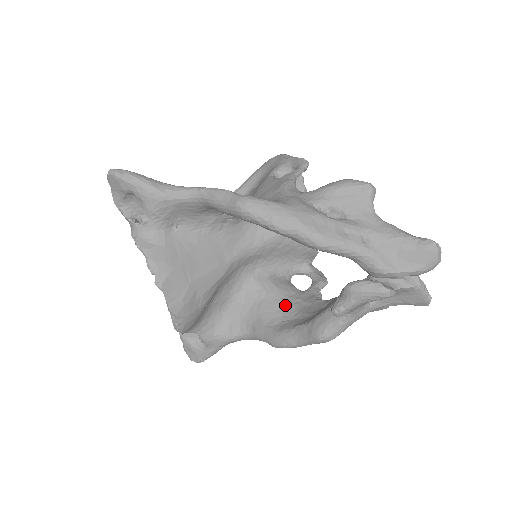
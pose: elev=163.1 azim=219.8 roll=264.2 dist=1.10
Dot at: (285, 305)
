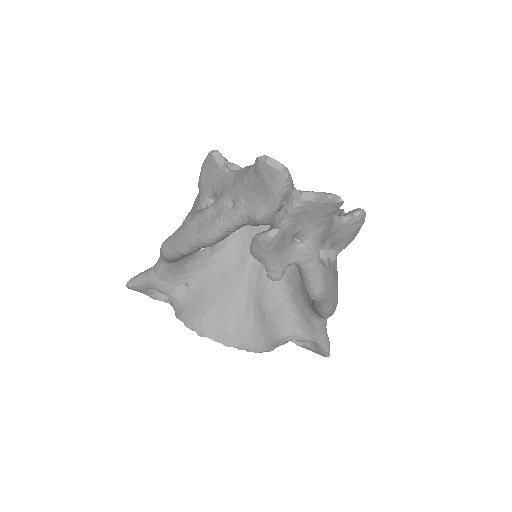
Dot at: occluded
